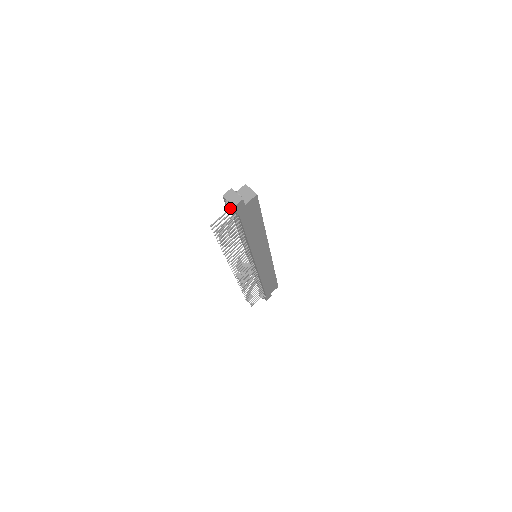
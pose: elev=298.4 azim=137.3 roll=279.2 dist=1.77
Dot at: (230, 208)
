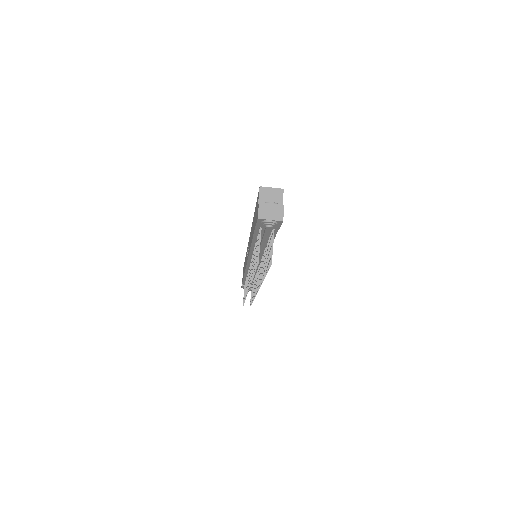
Dot at: (274, 226)
